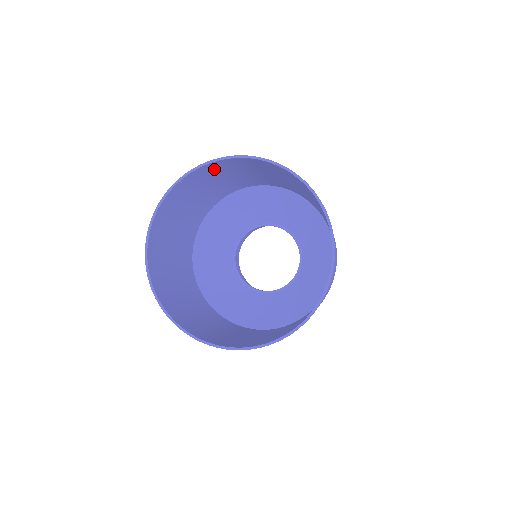
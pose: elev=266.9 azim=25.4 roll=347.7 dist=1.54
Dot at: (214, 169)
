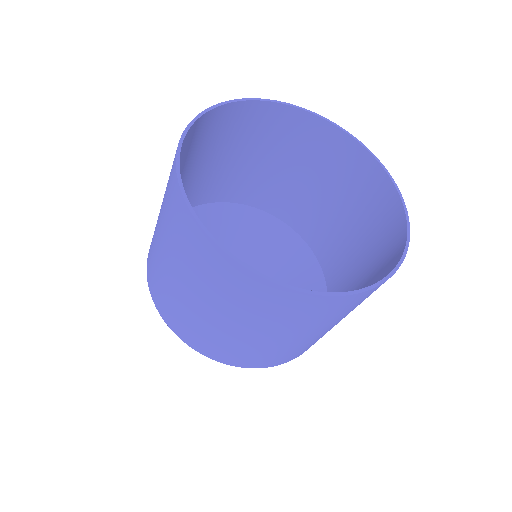
Dot at: (222, 124)
